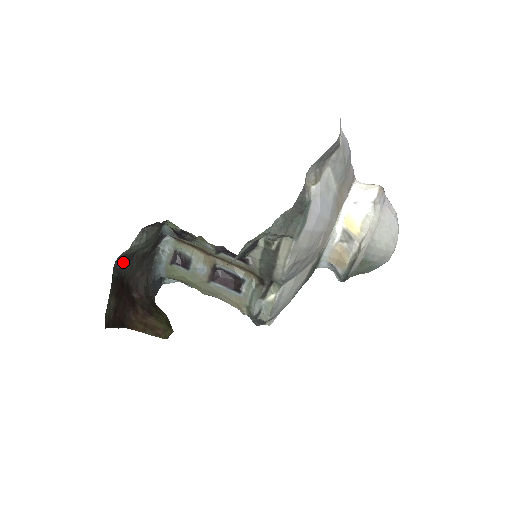
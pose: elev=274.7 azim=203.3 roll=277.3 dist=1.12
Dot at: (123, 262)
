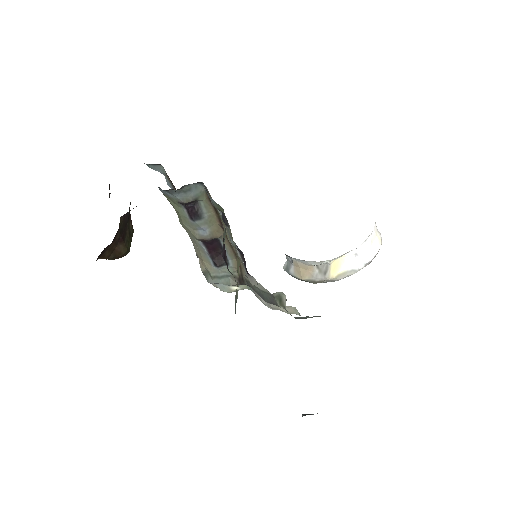
Dot at: occluded
